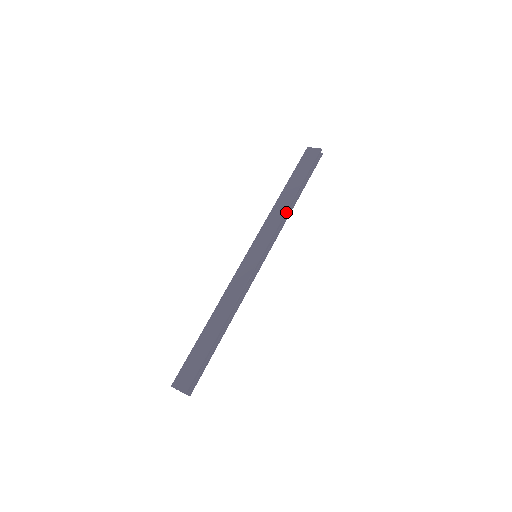
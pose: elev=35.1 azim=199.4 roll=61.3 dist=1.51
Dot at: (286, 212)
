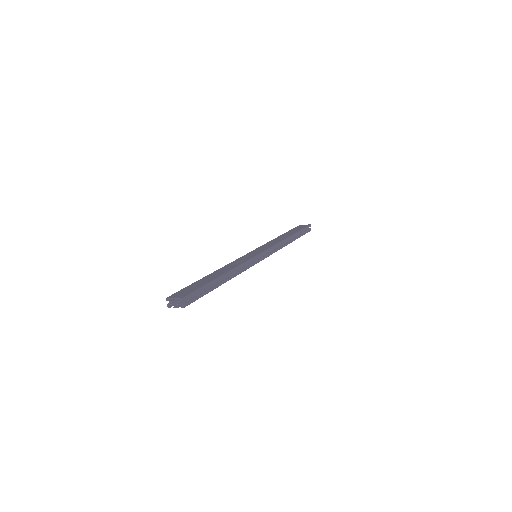
Dot at: (283, 241)
